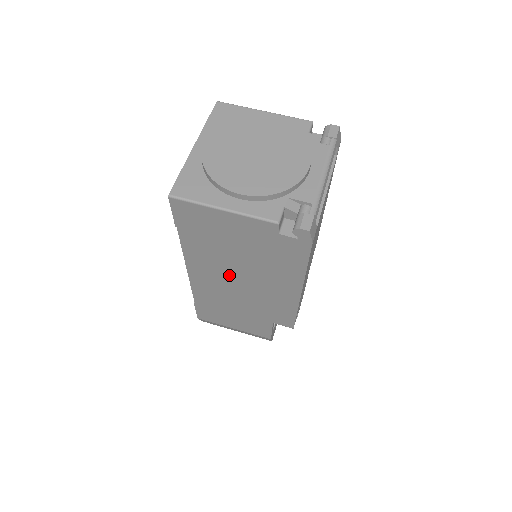
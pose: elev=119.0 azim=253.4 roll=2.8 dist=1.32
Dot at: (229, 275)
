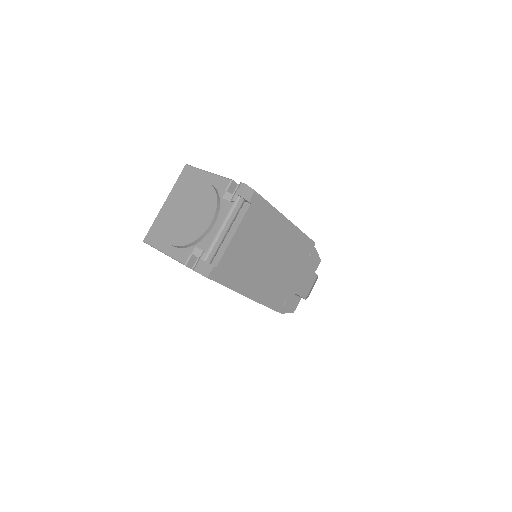
Dot at: occluded
